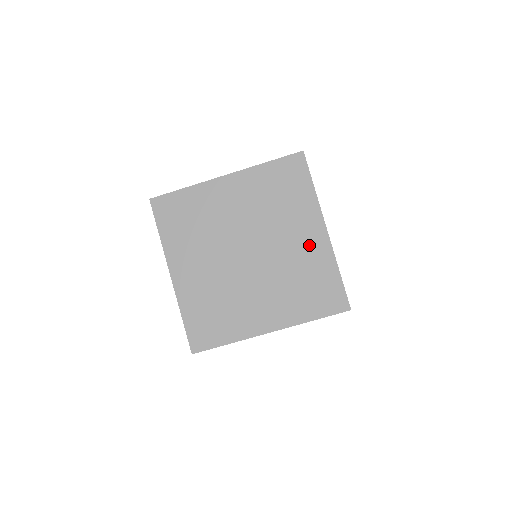
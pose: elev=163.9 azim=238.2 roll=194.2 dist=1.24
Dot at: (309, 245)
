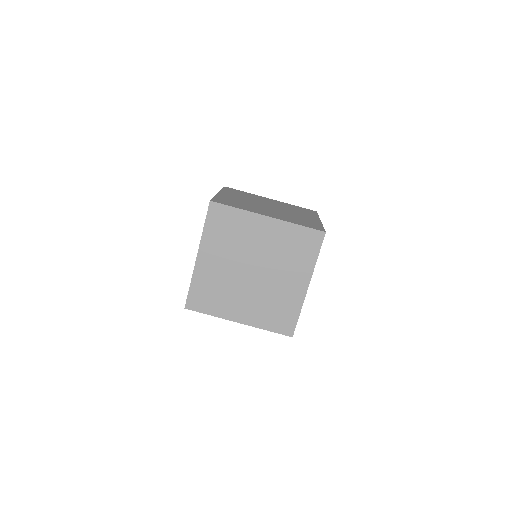
Dot at: (292, 289)
